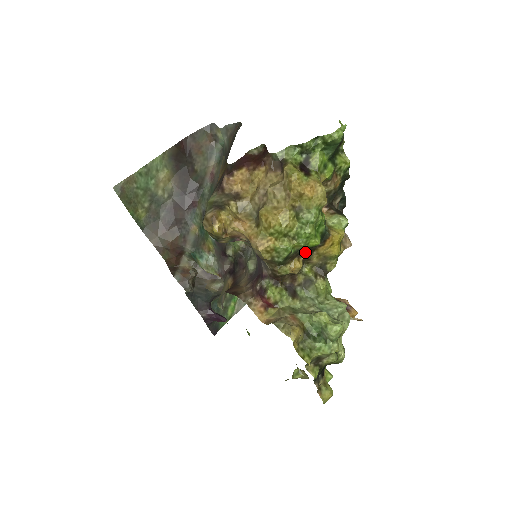
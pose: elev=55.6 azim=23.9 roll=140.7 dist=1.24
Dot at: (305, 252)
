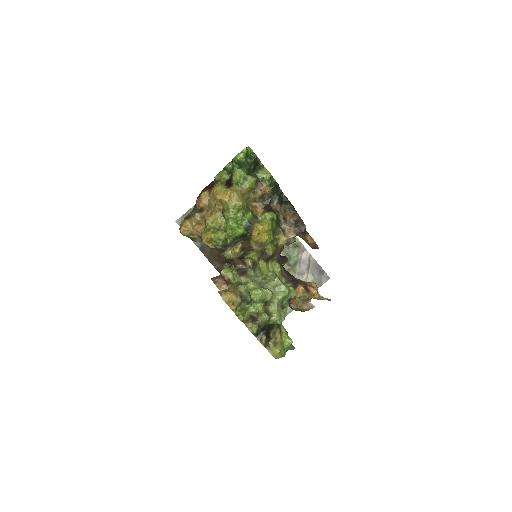
Dot at: (241, 241)
